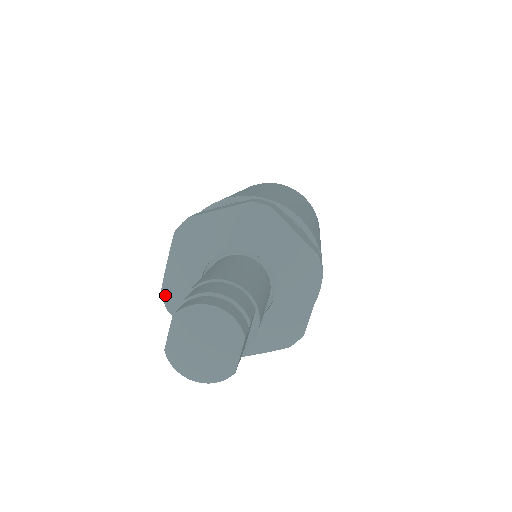
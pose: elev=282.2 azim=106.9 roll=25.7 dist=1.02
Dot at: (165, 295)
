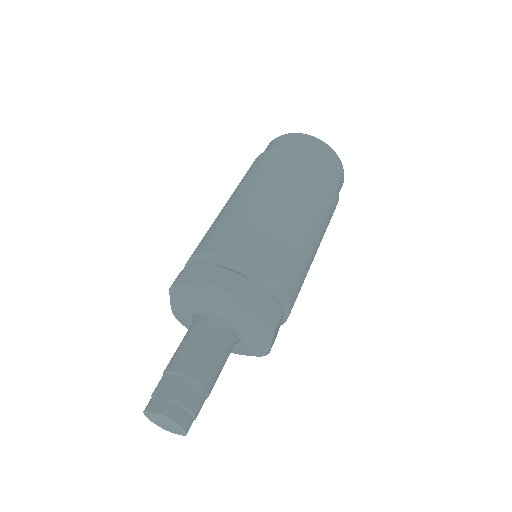
Dot at: (176, 287)
